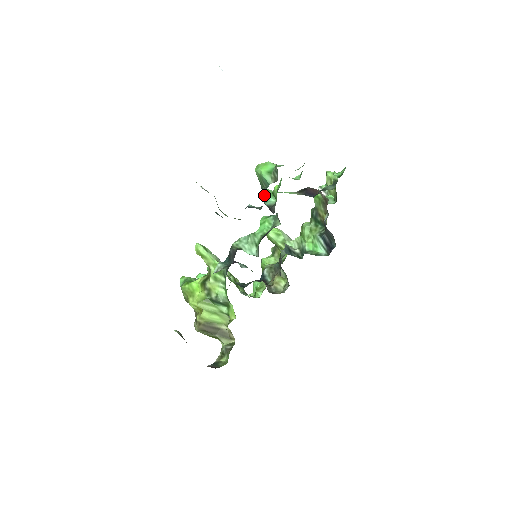
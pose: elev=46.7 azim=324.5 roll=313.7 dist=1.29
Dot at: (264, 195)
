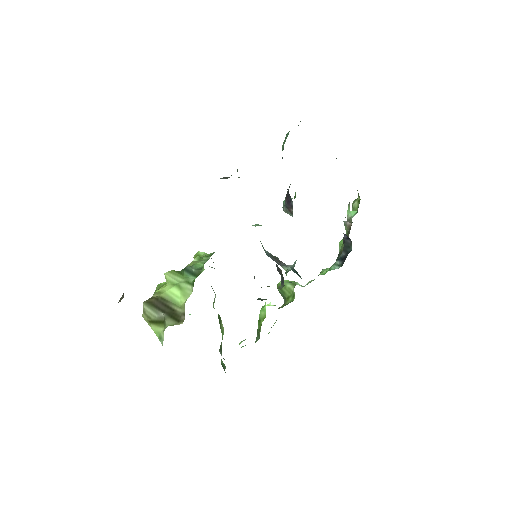
Dot at: occluded
